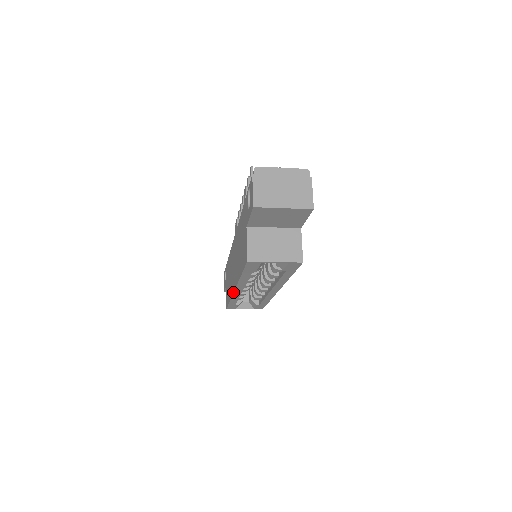
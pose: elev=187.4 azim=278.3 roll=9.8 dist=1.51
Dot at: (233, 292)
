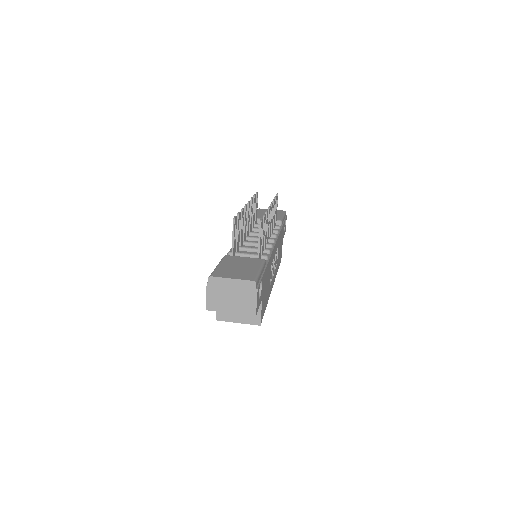
Dot at: occluded
